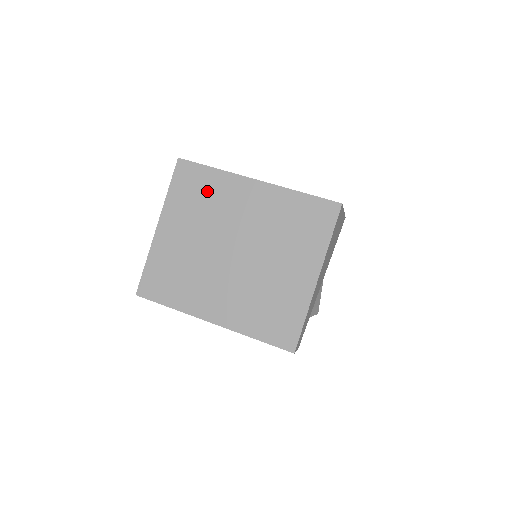
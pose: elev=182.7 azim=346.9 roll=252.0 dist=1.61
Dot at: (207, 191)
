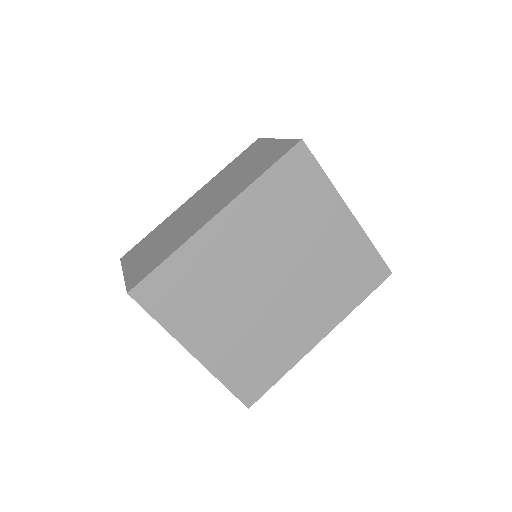
Dot at: (192, 278)
